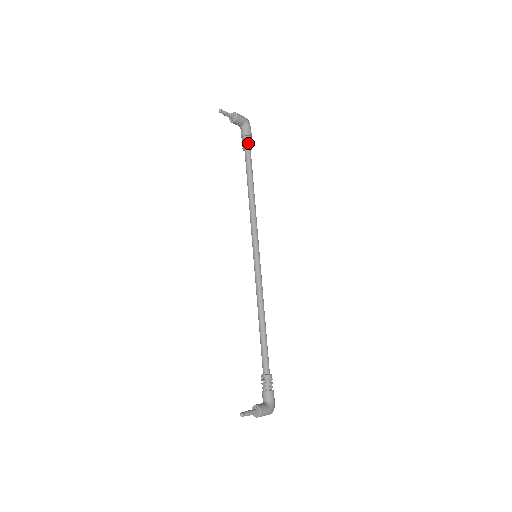
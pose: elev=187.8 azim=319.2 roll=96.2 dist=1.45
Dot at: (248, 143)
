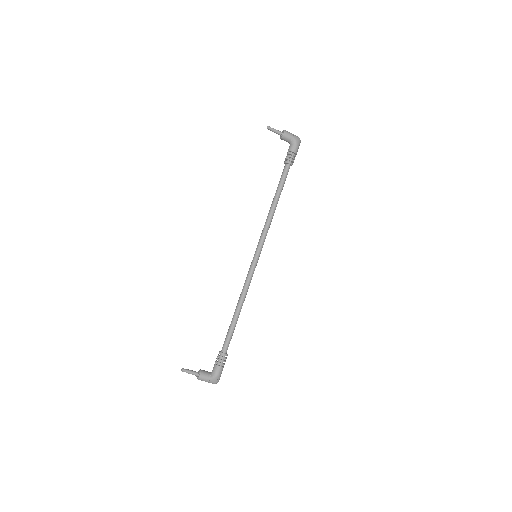
Dot at: (288, 159)
